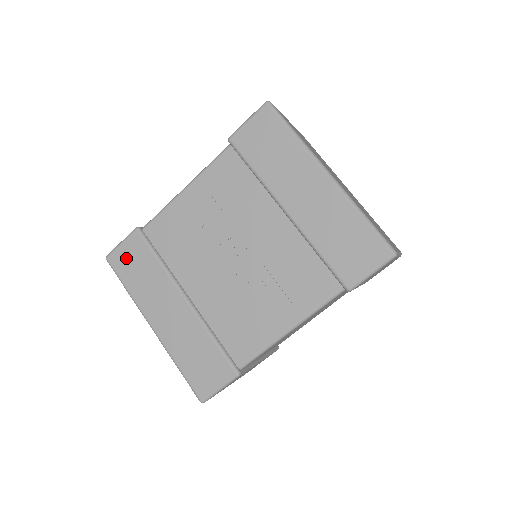
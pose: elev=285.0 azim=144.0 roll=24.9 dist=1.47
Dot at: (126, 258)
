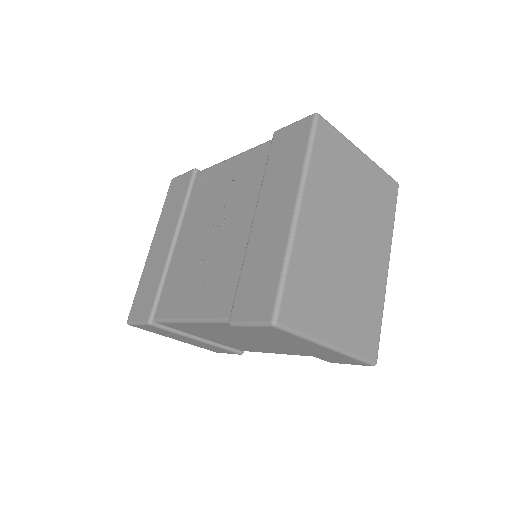
Dot at: (177, 187)
